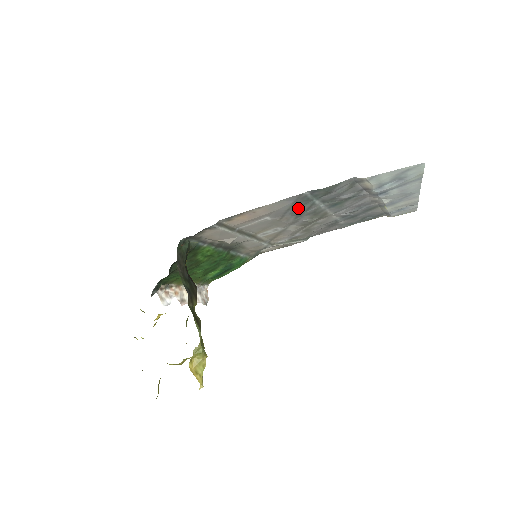
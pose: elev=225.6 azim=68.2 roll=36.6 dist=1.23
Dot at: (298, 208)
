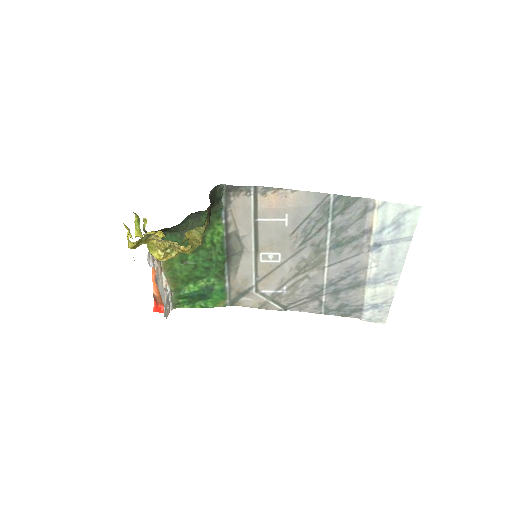
Dot at: (313, 224)
